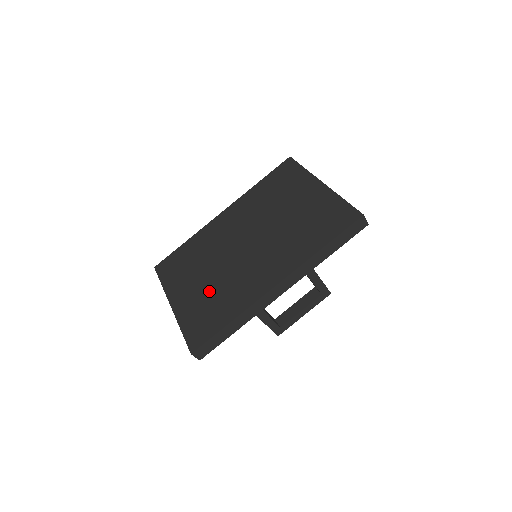
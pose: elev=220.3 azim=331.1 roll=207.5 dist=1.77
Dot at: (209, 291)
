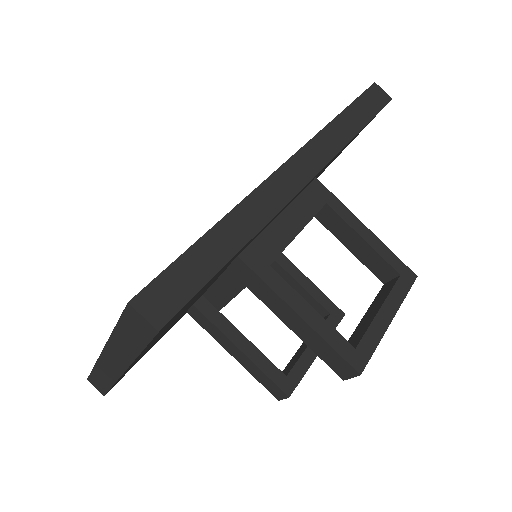
Dot at: occluded
